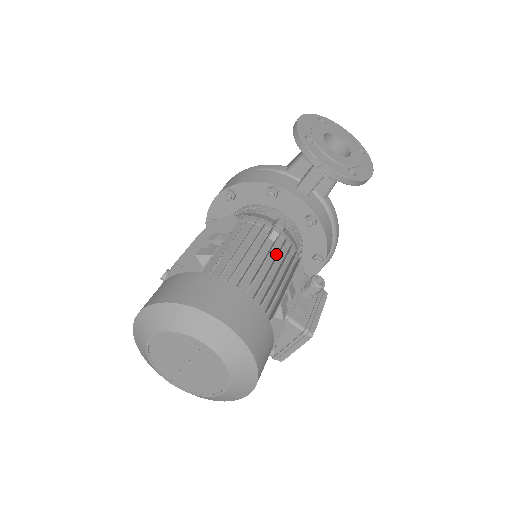
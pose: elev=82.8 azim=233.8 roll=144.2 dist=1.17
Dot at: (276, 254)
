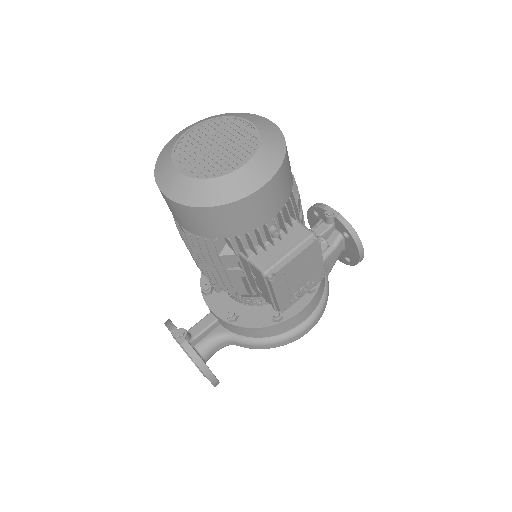
Dot at: occluded
